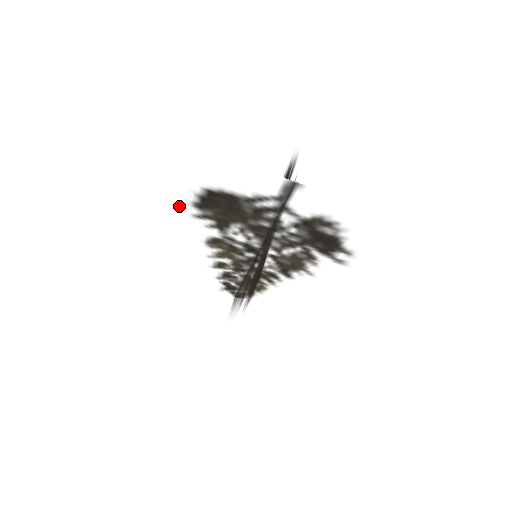
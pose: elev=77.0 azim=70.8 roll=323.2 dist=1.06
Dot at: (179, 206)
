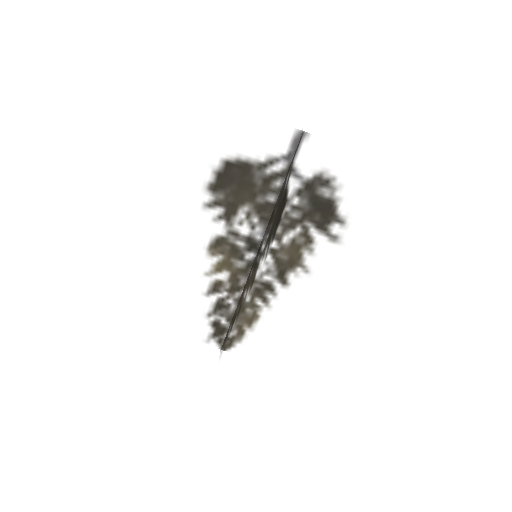
Dot at: (193, 194)
